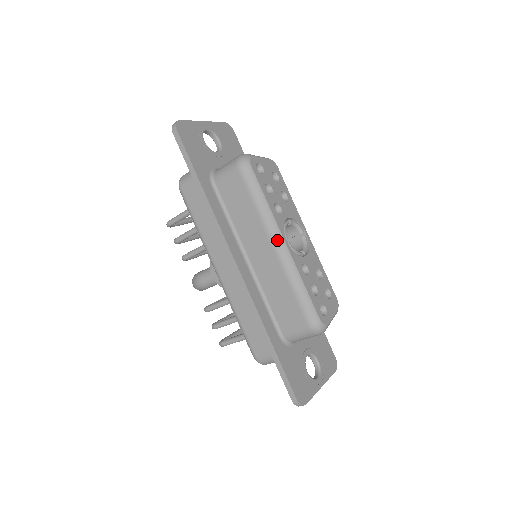
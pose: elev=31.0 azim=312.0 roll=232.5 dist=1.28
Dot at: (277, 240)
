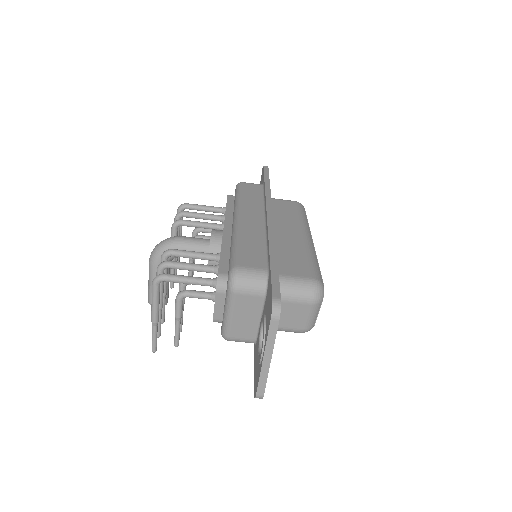
Dot at: (309, 234)
